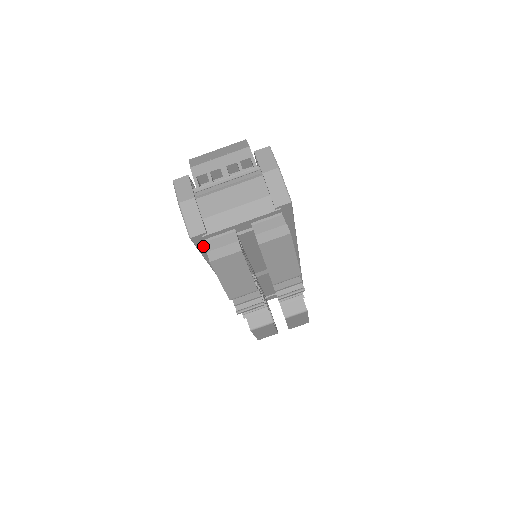
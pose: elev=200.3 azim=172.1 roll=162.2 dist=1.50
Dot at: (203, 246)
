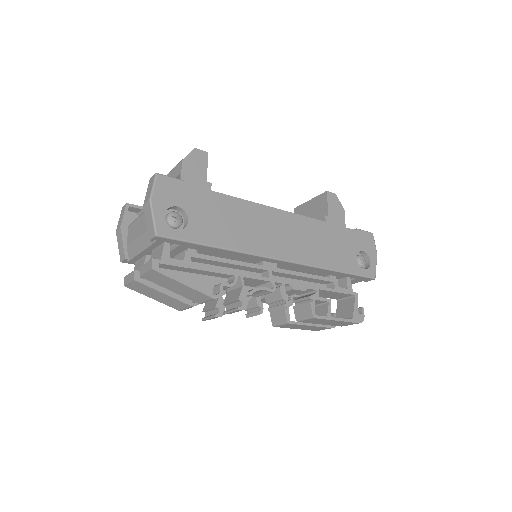
Dot at: occluded
